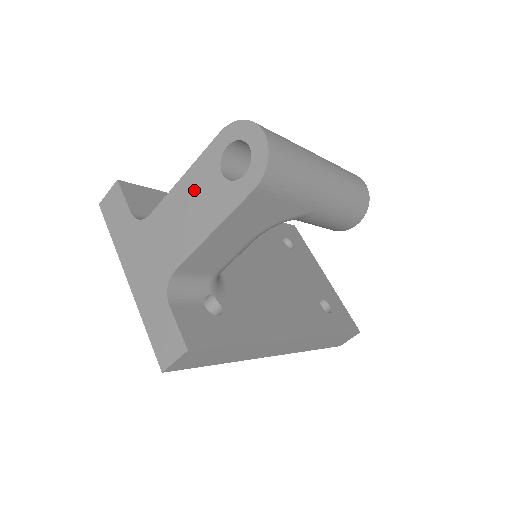
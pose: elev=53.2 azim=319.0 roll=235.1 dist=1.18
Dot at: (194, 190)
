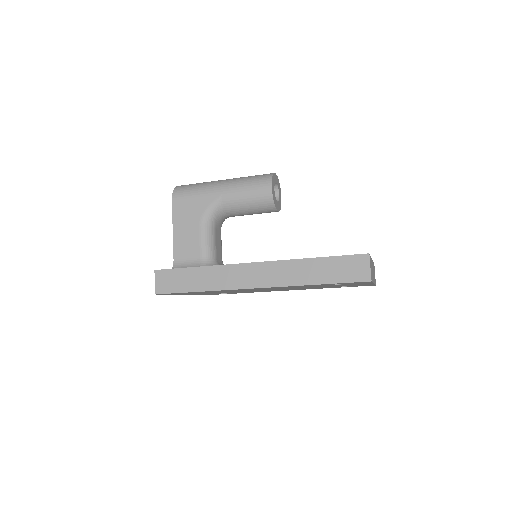
Dot at: occluded
